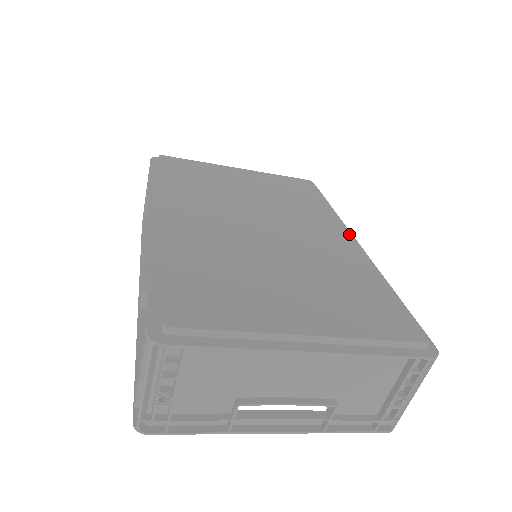
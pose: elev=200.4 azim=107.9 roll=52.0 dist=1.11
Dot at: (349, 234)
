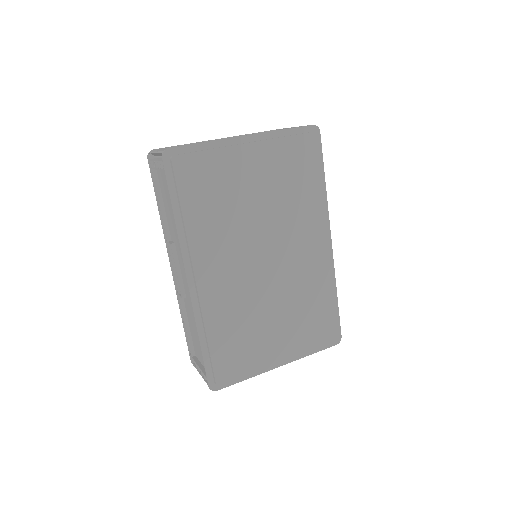
Dot at: (326, 237)
